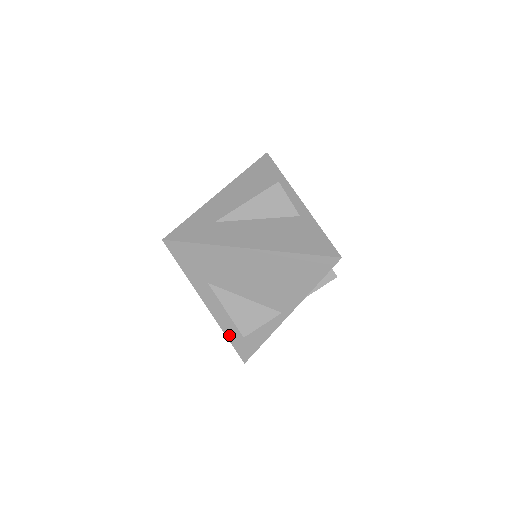
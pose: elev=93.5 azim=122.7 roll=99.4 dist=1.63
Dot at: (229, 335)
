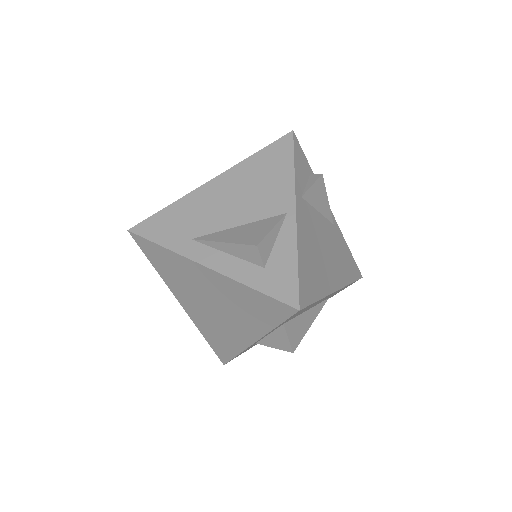
Dot at: (252, 283)
